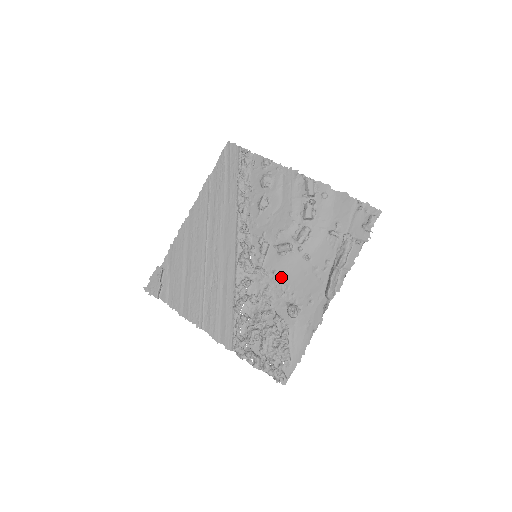
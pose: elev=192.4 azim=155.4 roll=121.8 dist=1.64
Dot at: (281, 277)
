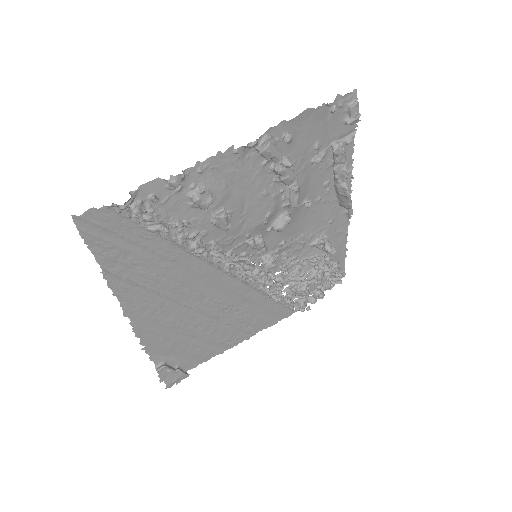
Dot at: (291, 239)
